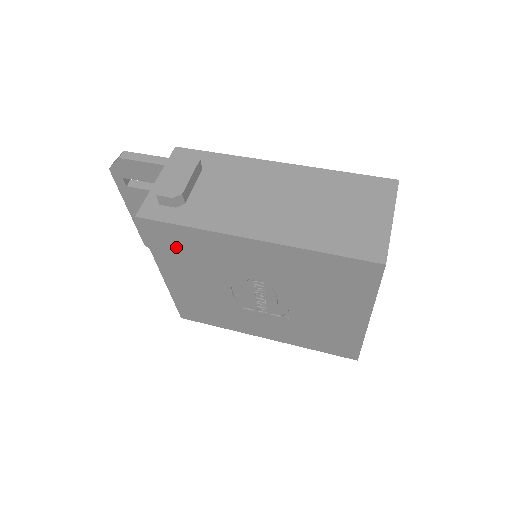
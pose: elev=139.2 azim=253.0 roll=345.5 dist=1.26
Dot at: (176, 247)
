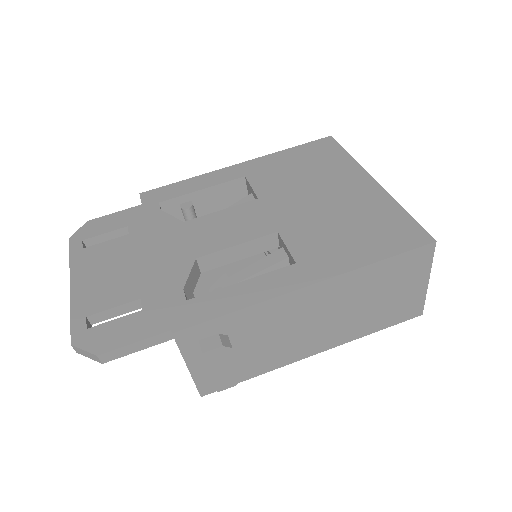
Dot at: occluded
